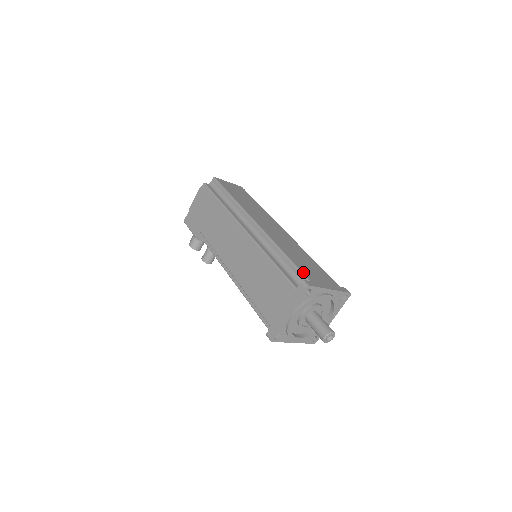
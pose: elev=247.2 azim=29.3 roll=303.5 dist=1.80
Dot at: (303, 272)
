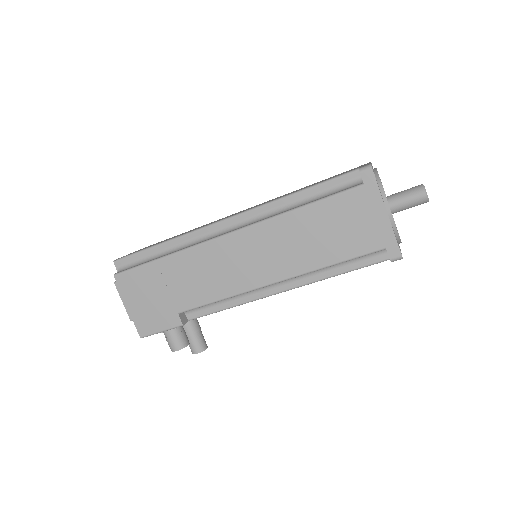
Dot at: (339, 175)
